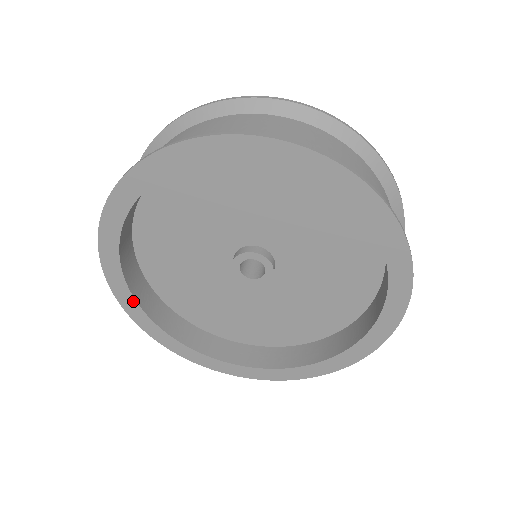
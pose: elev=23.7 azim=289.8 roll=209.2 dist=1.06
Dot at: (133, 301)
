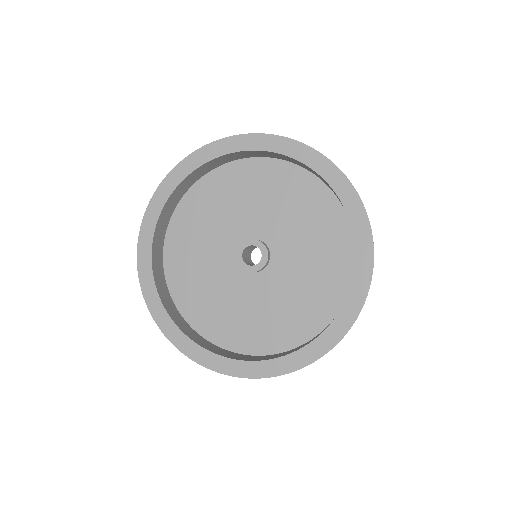
Dot at: (149, 263)
